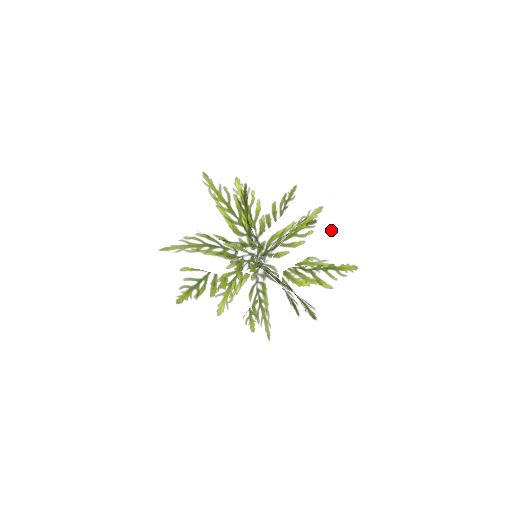
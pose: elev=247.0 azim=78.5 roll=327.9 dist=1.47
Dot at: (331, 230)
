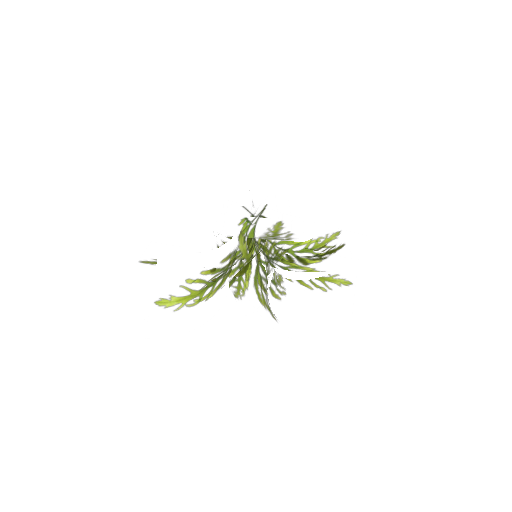
Dot at: (342, 307)
